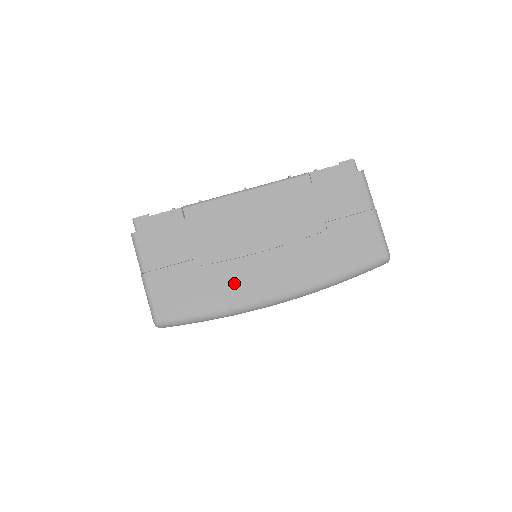
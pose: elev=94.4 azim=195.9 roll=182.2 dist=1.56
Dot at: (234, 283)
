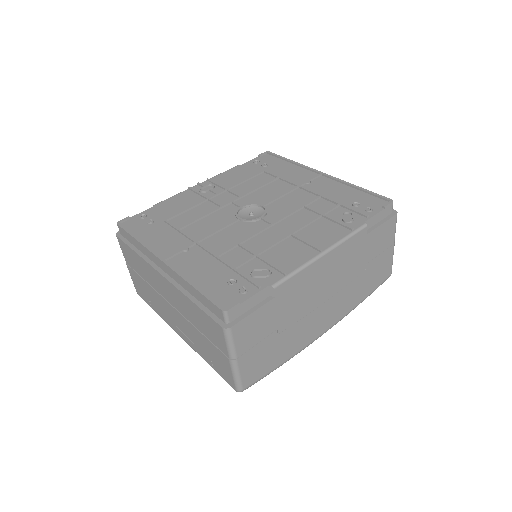
Dot at: (301, 335)
